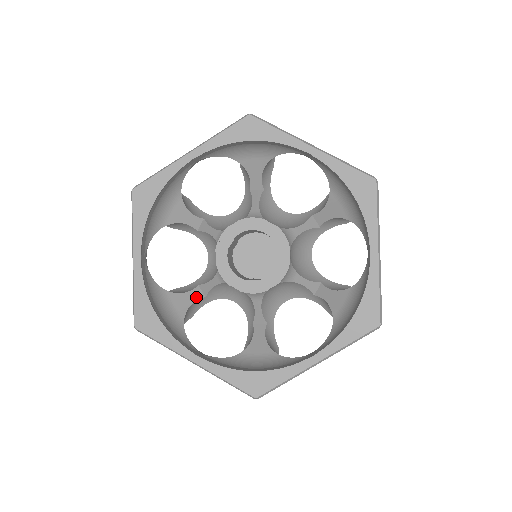
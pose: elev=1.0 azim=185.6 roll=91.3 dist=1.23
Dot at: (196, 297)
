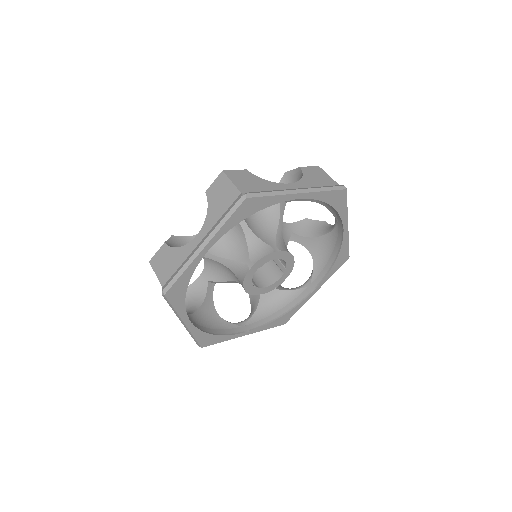
Dot at: occluded
